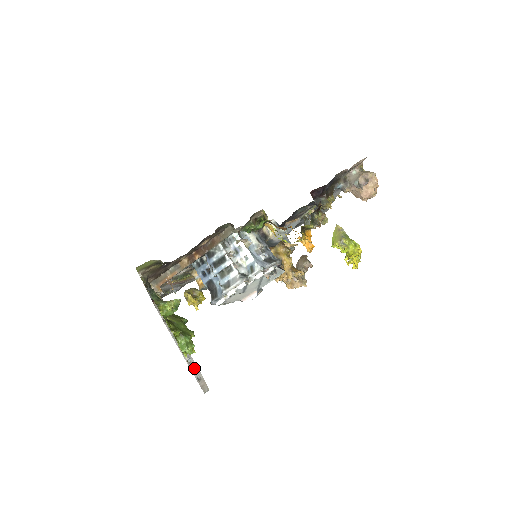
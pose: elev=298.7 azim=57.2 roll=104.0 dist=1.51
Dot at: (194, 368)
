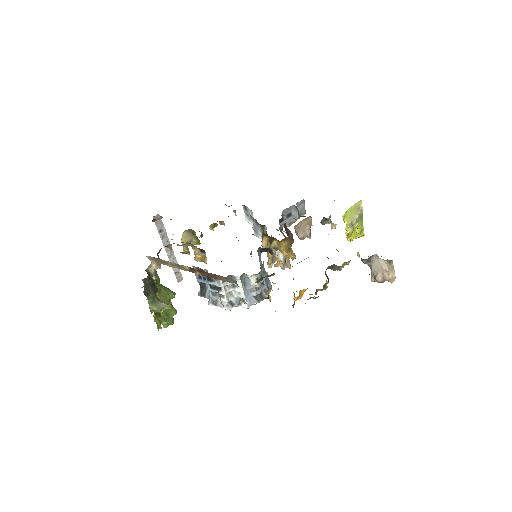
Dot at: occluded
